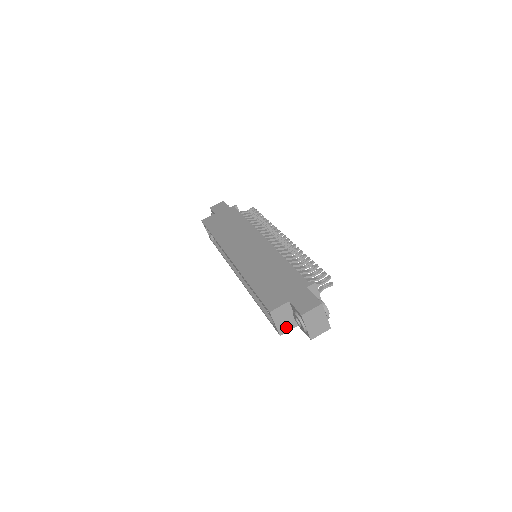
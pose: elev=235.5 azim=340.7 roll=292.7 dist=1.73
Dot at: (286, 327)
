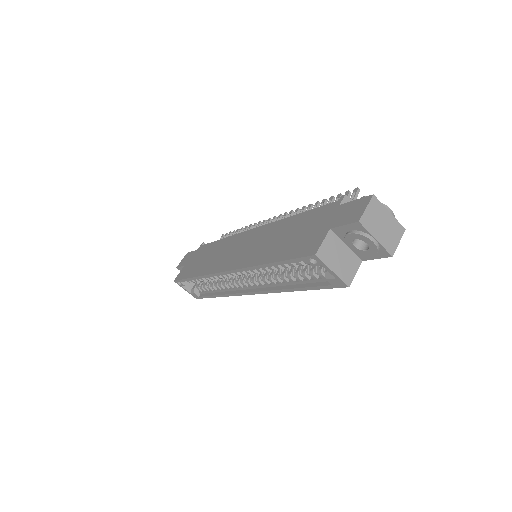
Dot at: (348, 270)
